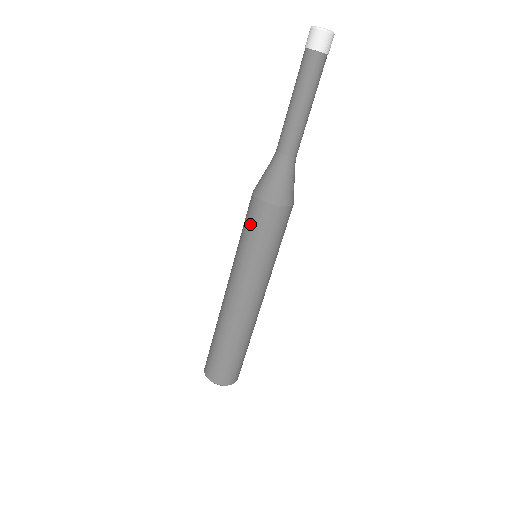
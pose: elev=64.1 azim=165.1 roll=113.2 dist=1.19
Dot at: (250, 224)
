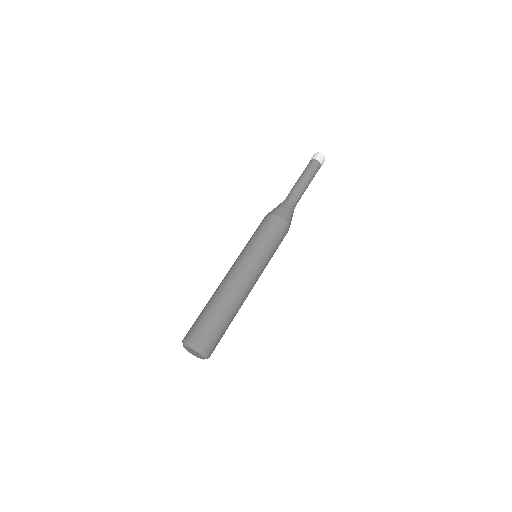
Dot at: (267, 228)
